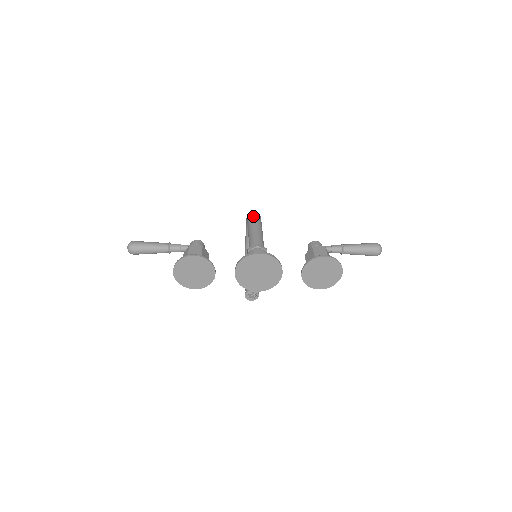
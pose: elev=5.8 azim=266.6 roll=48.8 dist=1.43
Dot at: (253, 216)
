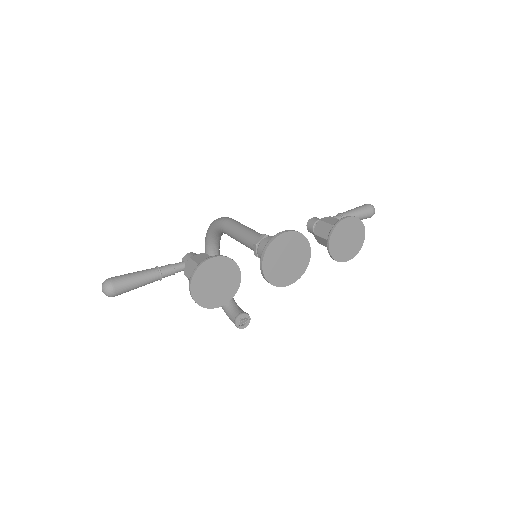
Dot at: (227, 219)
